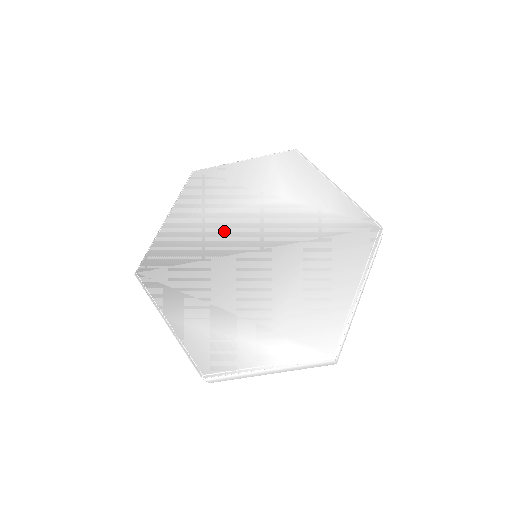
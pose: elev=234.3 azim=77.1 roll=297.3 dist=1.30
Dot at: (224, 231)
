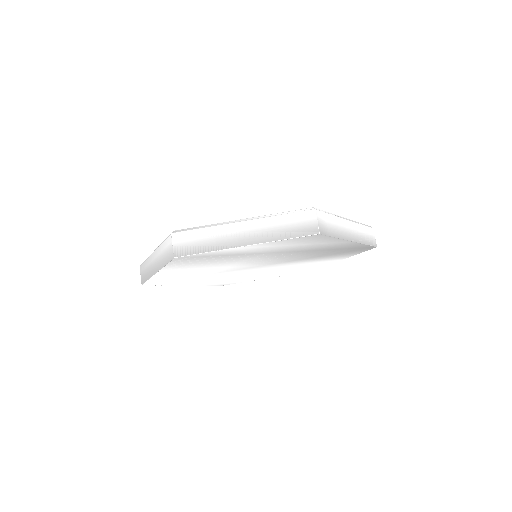
Dot at: occluded
